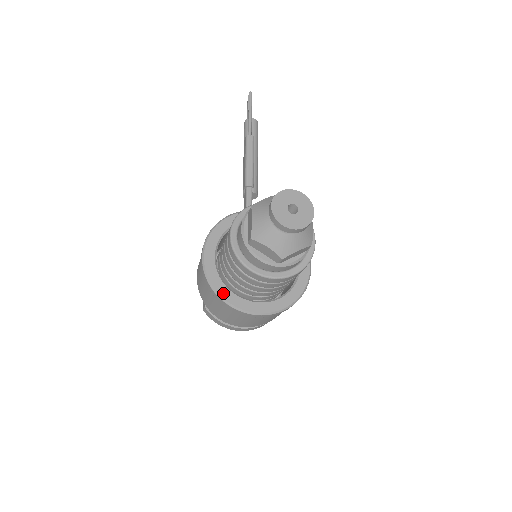
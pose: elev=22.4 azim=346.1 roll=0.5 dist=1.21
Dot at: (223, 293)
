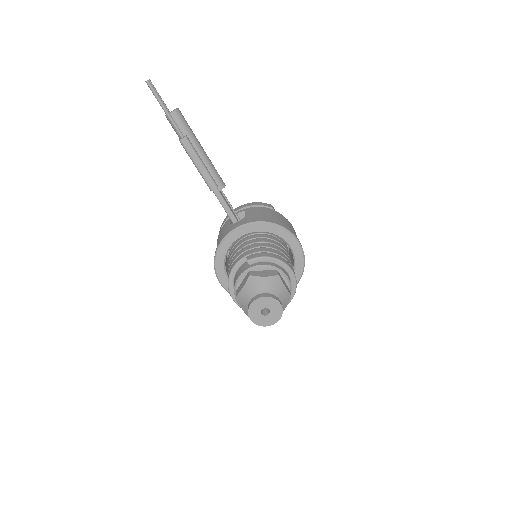
Dot at: occluded
